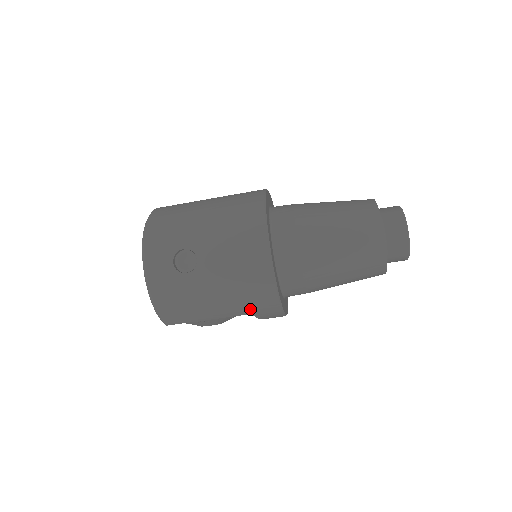
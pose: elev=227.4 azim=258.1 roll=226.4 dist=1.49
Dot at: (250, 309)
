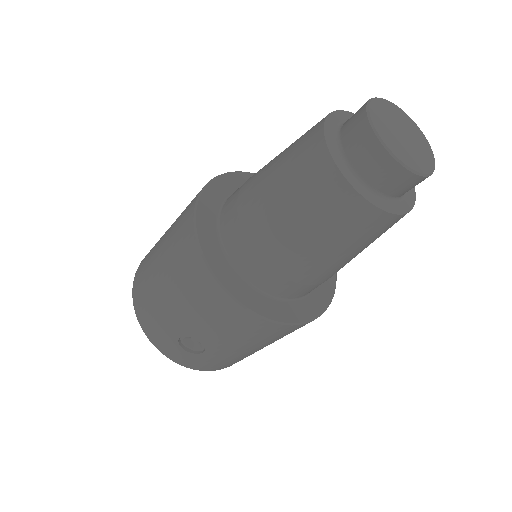
Dot at: occluded
